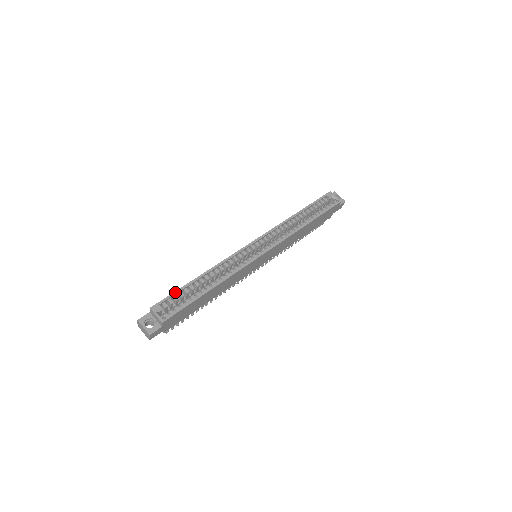
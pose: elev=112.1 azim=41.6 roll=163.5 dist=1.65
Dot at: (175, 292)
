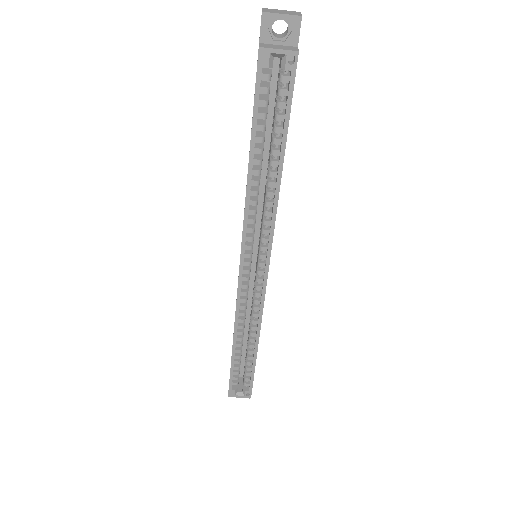
Dot at: (231, 374)
